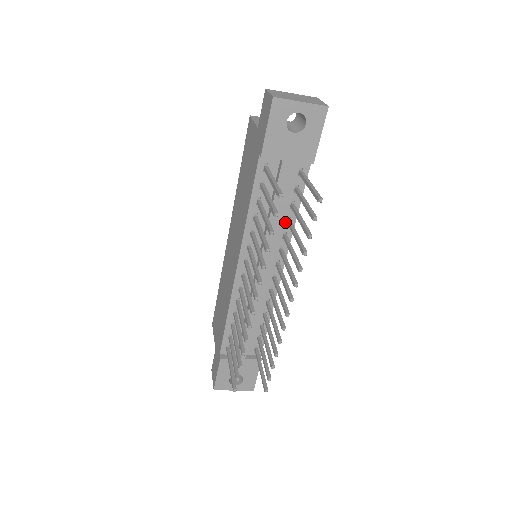
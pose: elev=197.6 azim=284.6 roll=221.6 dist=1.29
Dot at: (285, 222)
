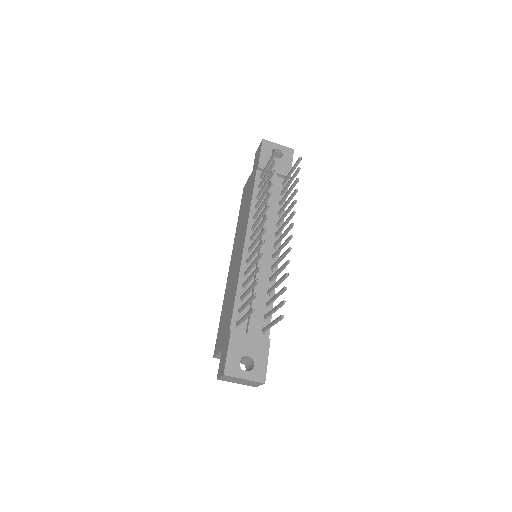
Dot at: (277, 215)
